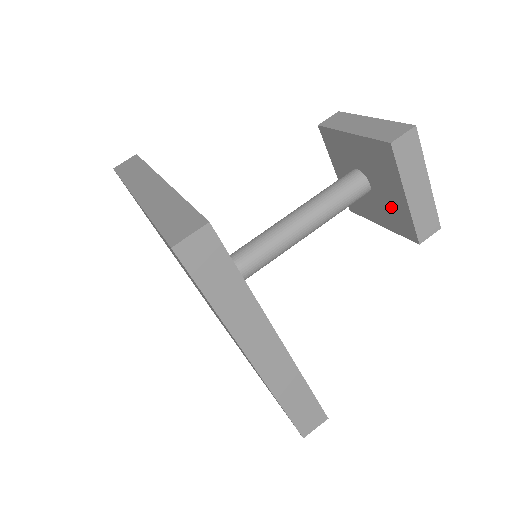
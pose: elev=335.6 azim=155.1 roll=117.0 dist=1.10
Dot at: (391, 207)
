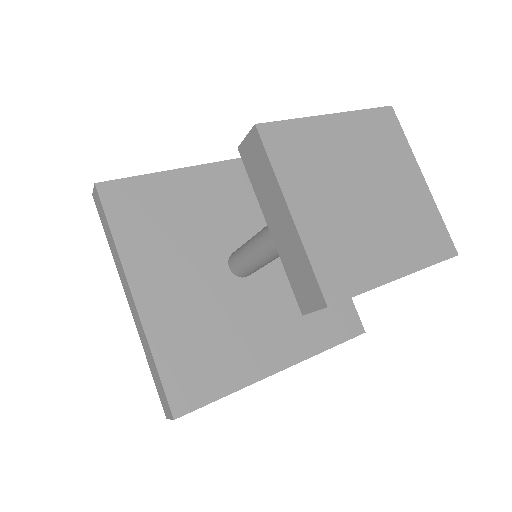
Dot at: occluded
